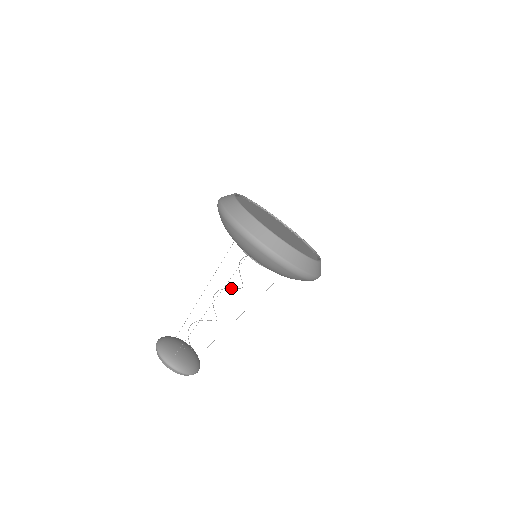
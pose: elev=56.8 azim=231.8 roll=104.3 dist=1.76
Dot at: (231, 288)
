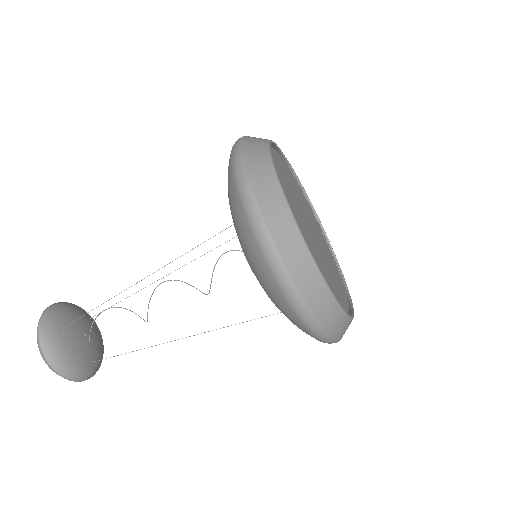
Dot at: (197, 289)
